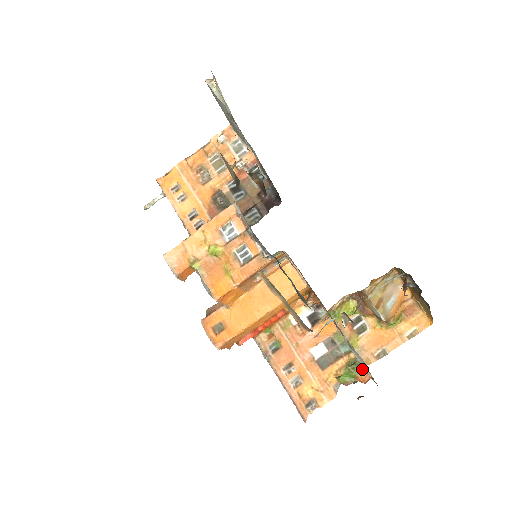
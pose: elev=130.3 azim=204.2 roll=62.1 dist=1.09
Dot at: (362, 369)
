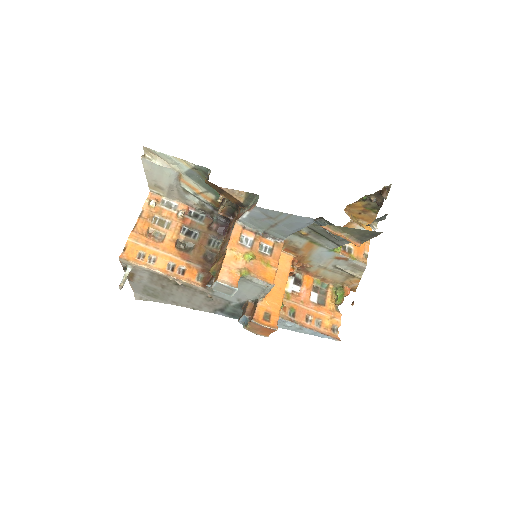
Dot at: (344, 287)
